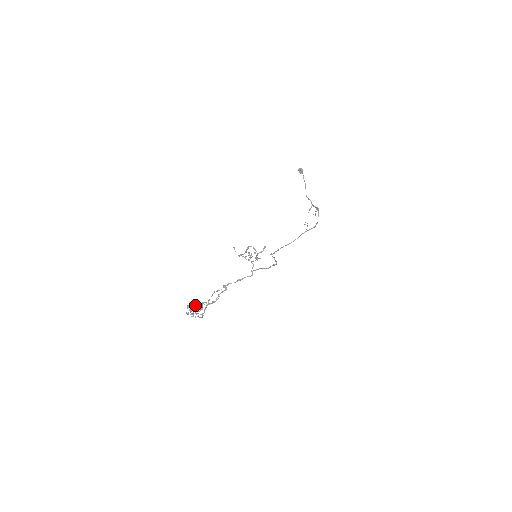
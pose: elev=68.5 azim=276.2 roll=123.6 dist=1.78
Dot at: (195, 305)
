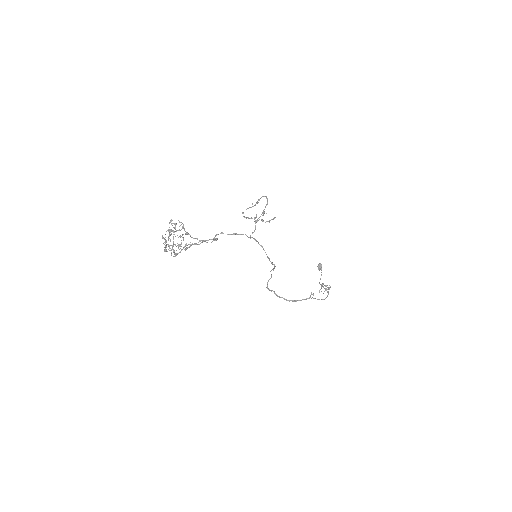
Dot at: occluded
